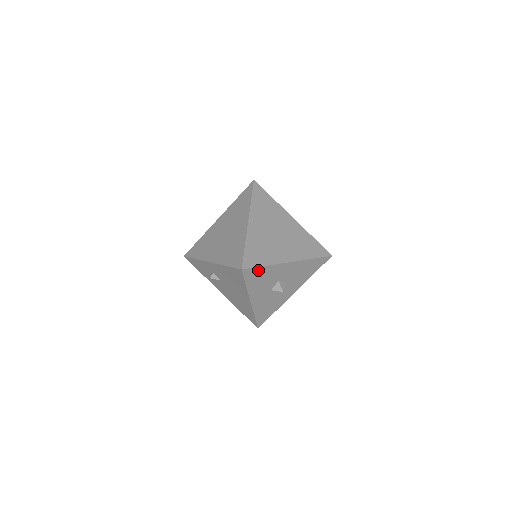
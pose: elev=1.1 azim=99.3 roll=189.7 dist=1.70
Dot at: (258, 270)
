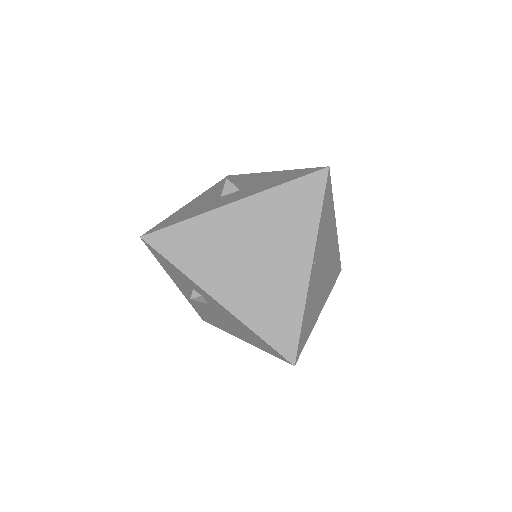
Dot at: occluded
